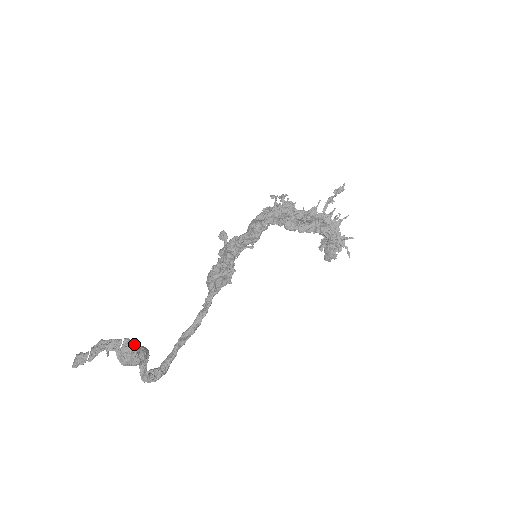
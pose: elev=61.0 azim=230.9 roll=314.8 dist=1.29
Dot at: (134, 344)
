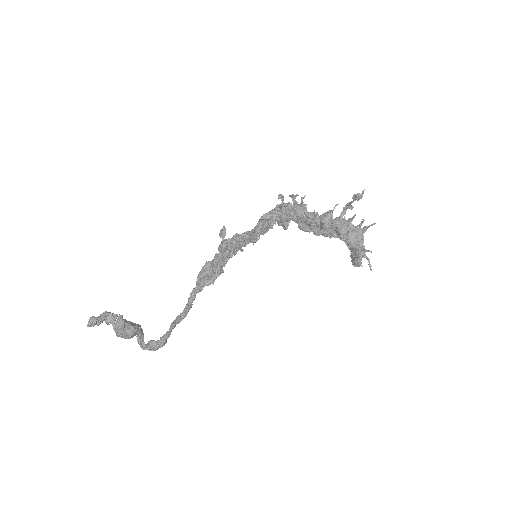
Dot at: (123, 322)
